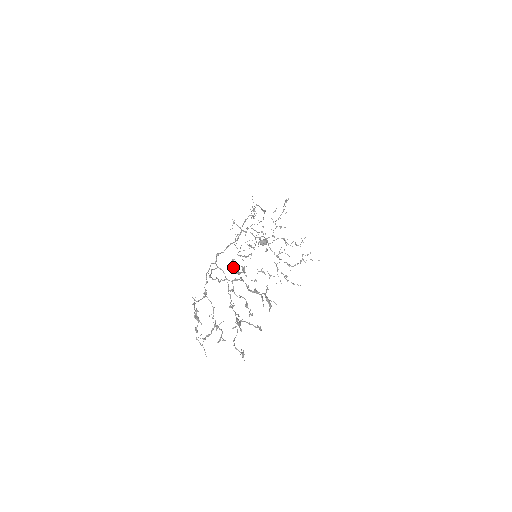
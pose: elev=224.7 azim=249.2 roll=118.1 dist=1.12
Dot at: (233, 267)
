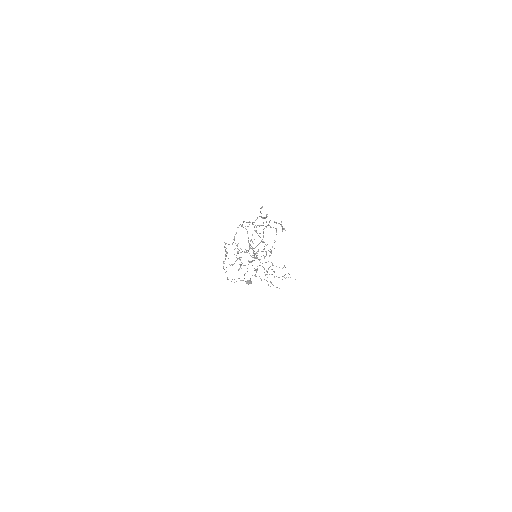
Dot at: occluded
